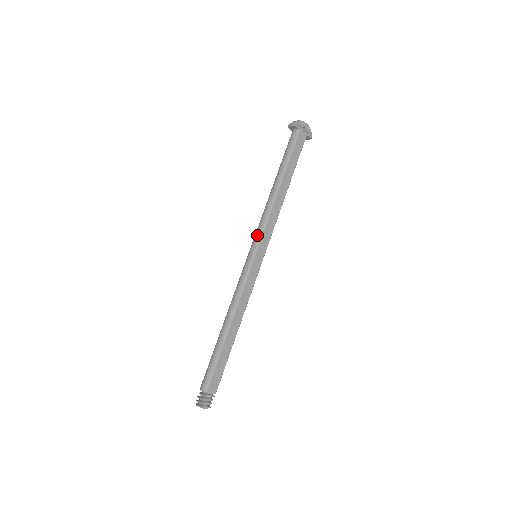
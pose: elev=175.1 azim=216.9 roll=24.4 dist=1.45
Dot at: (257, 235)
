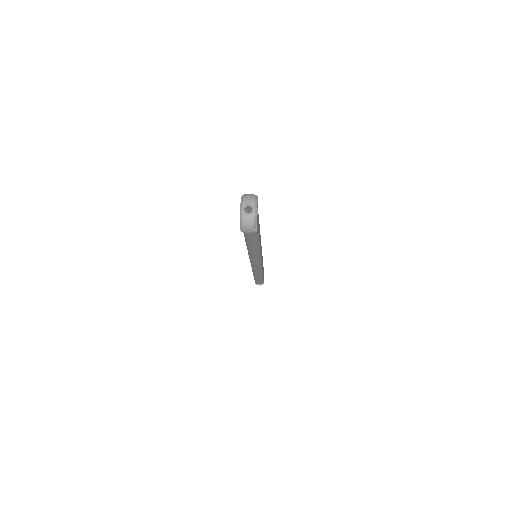
Dot at: (256, 260)
